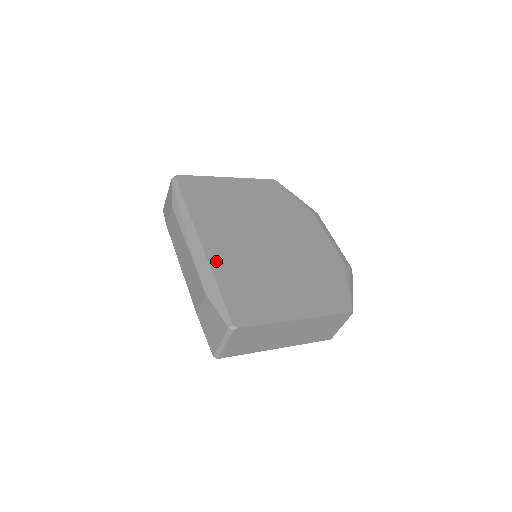
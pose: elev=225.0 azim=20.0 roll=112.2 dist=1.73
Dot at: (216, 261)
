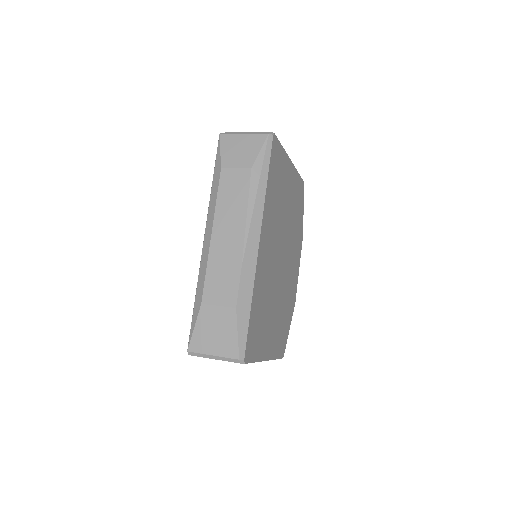
Dot at: (258, 275)
